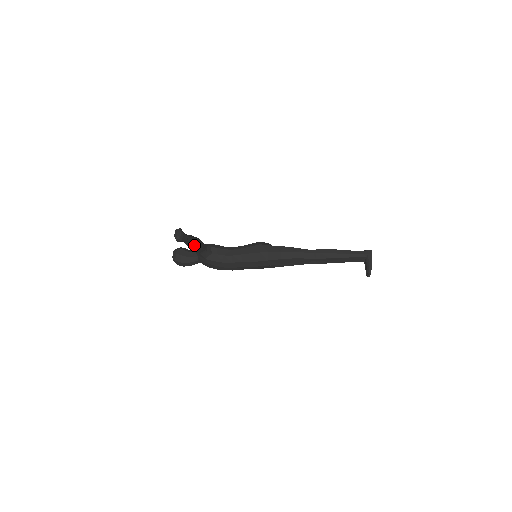
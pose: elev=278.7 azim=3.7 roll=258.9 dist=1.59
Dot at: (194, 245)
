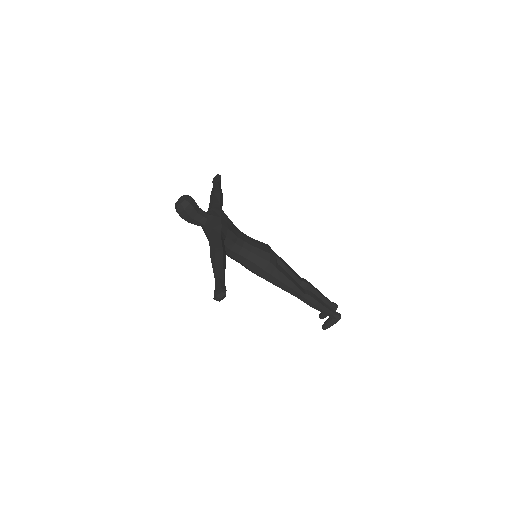
Dot at: occluded
